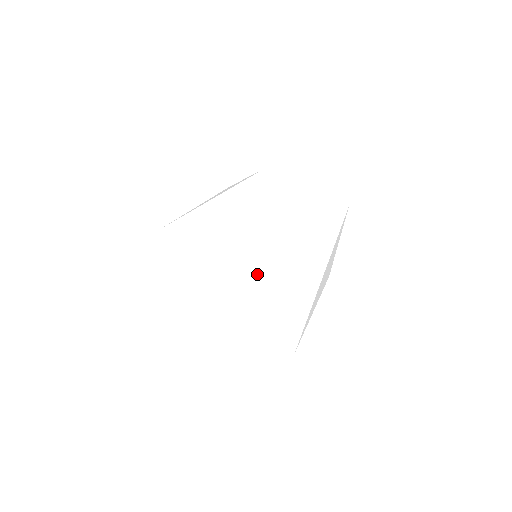
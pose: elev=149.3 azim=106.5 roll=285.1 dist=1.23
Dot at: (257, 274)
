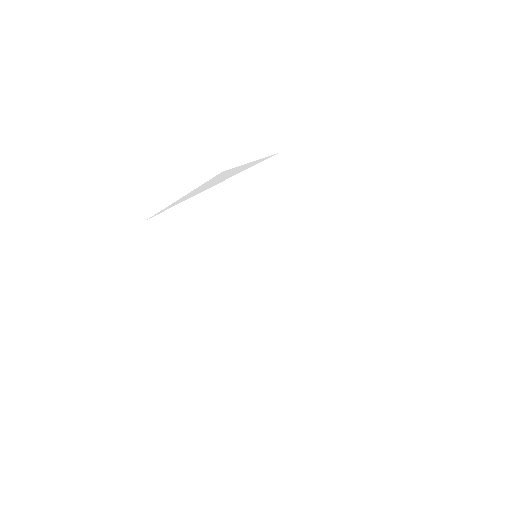
Dot at: (264, 282)
